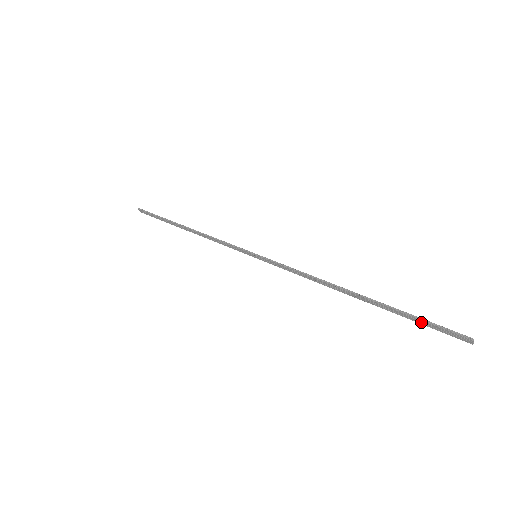
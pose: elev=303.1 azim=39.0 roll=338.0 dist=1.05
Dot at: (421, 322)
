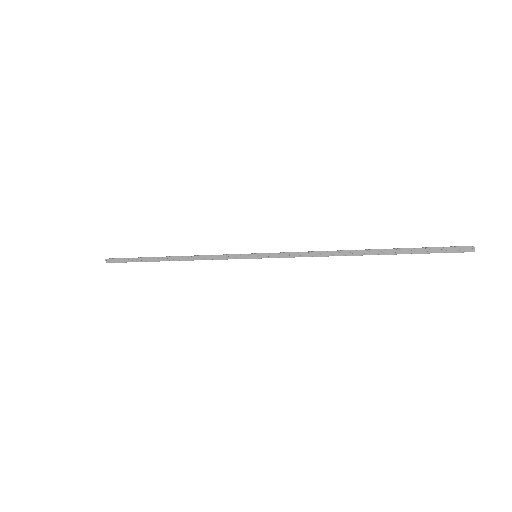
Dot at: (428, 251)
